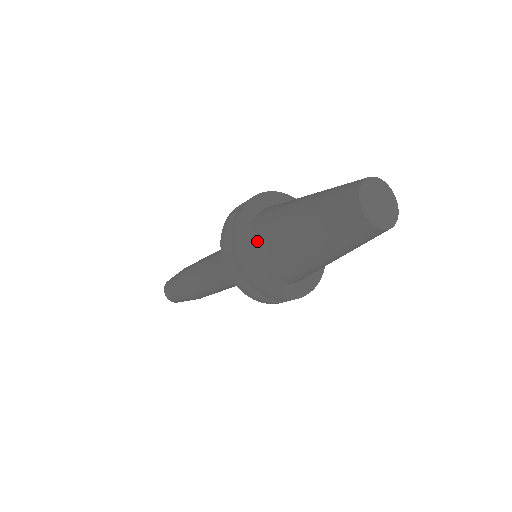
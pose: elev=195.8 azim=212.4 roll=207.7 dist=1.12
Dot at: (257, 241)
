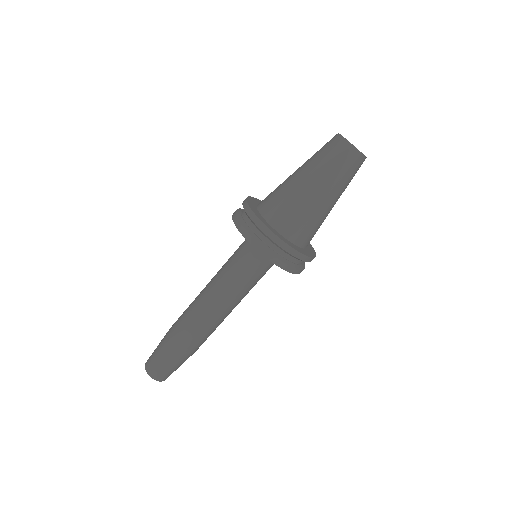
Dot at: (279, 220)
